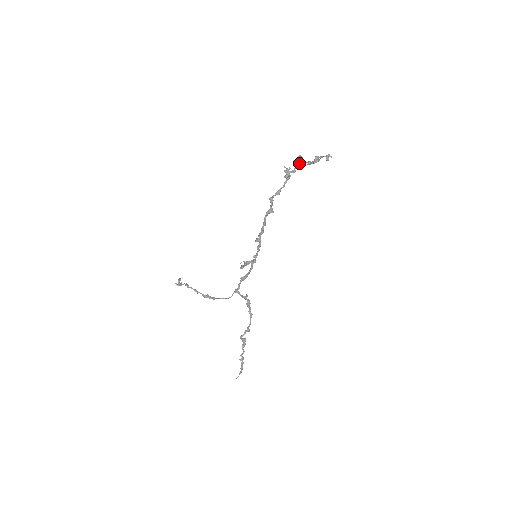
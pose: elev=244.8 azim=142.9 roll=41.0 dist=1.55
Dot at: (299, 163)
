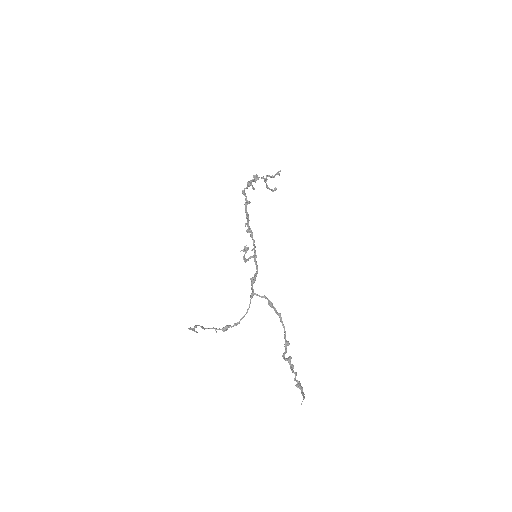
Dot at: (256, 177)
